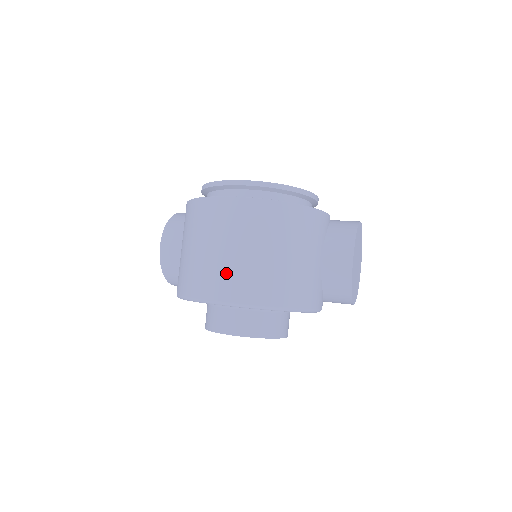
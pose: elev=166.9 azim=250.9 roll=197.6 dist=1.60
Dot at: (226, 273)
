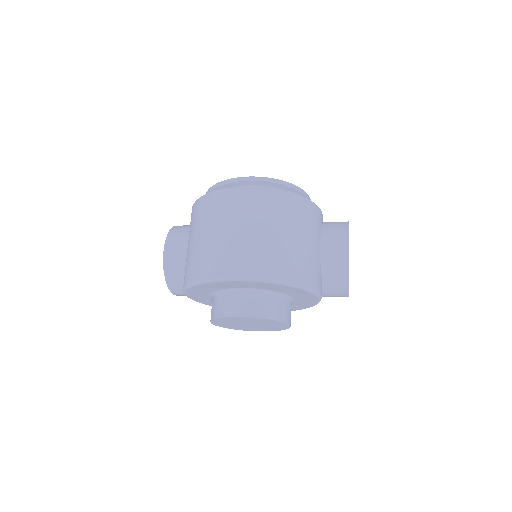
Dot at: (239, 251)
